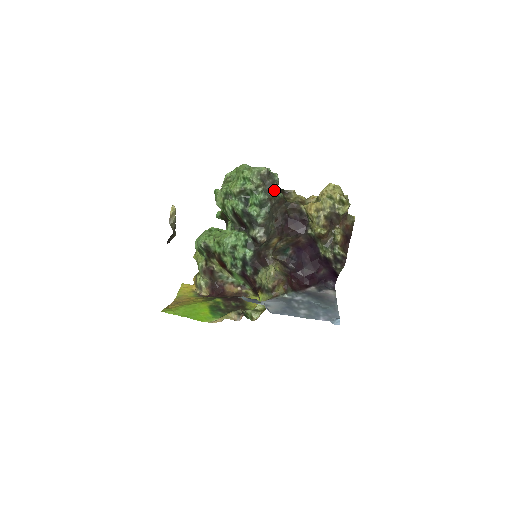
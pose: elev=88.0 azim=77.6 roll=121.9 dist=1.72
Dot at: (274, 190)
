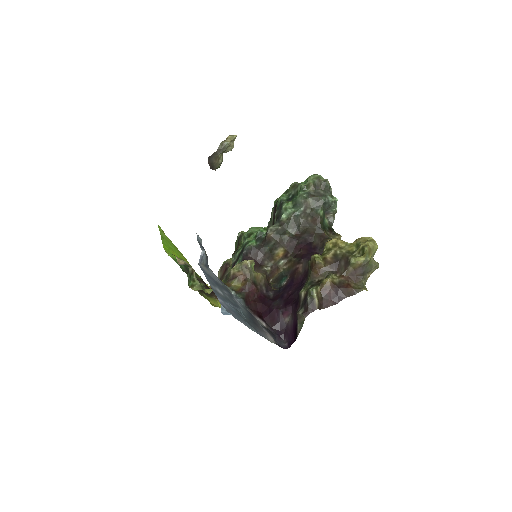
Dot at: (317, 201)
